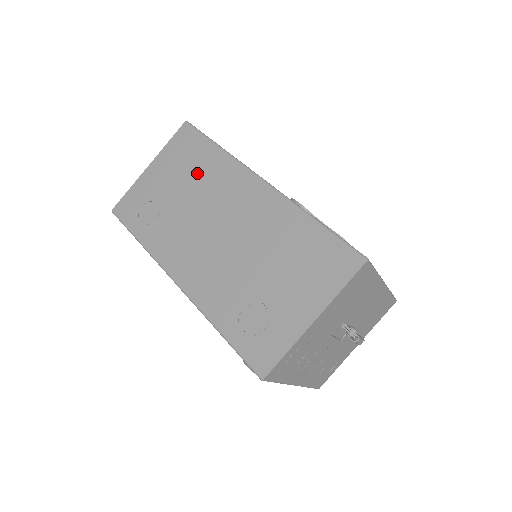
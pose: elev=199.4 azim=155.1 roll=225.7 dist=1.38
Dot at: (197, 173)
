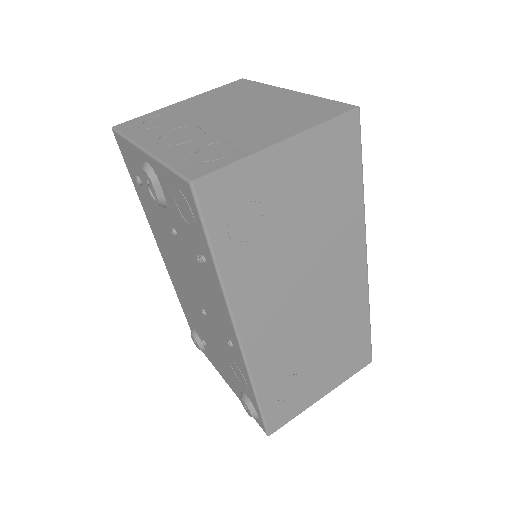
Dot at: (328, 208)
